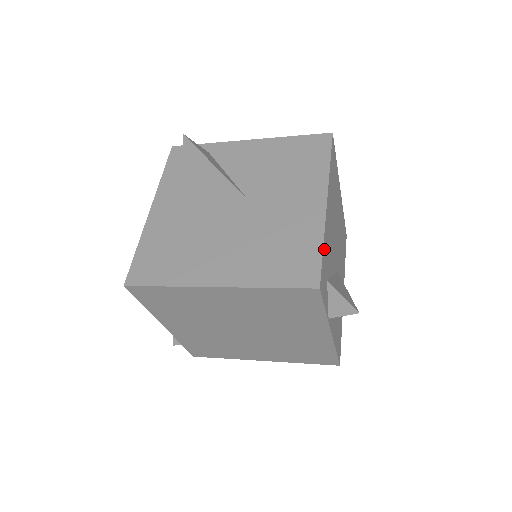
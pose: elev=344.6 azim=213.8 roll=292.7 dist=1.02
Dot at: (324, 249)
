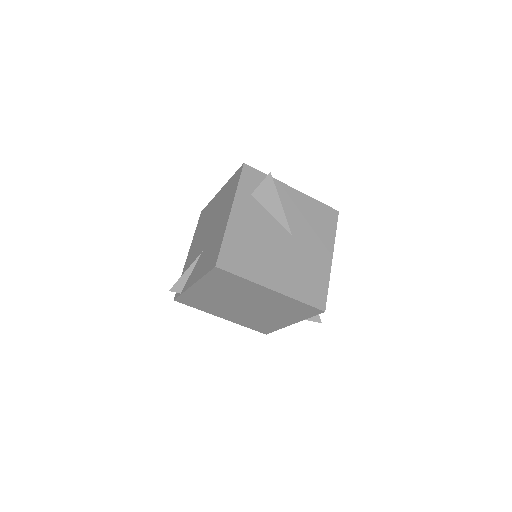
Dot at: (326, 287)
